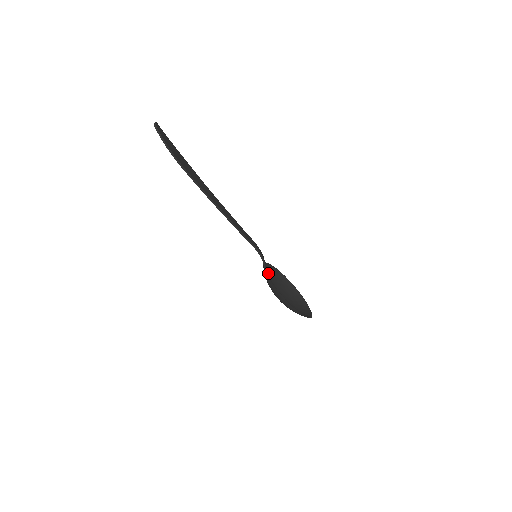
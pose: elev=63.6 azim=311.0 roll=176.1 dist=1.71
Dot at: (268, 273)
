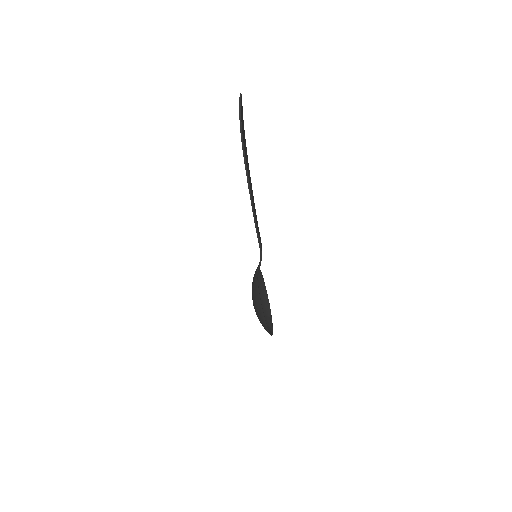
Dot at: occluded
